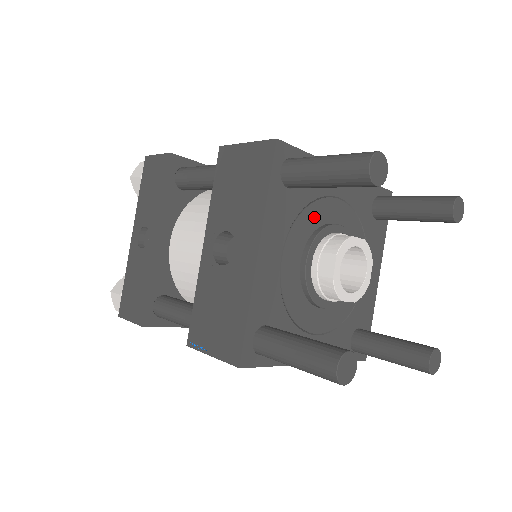
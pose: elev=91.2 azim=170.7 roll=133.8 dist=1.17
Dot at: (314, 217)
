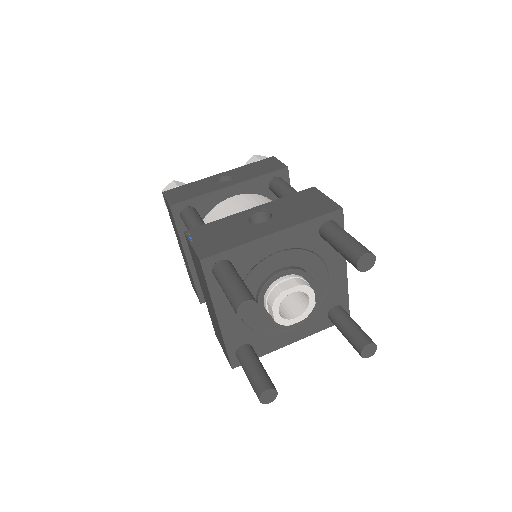
Dot at: (310, 263)
